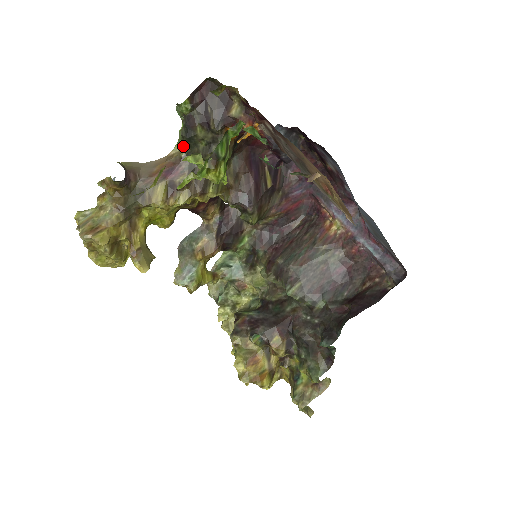
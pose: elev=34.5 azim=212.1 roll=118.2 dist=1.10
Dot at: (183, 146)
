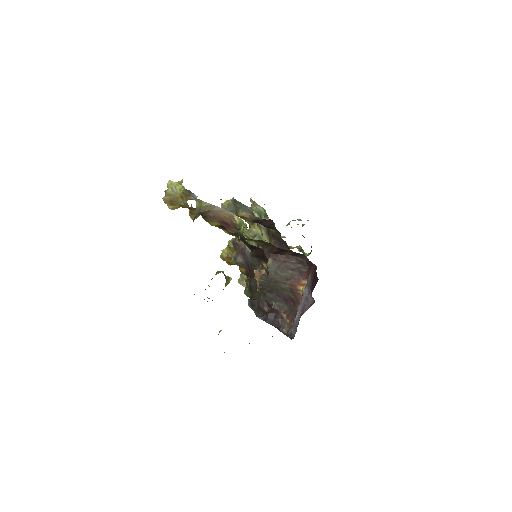
Dot at: occluded
